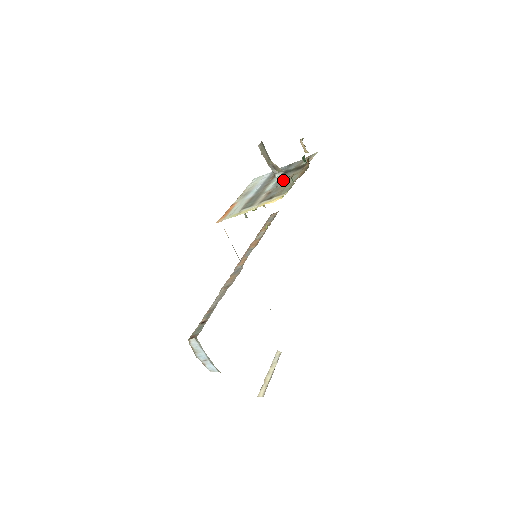
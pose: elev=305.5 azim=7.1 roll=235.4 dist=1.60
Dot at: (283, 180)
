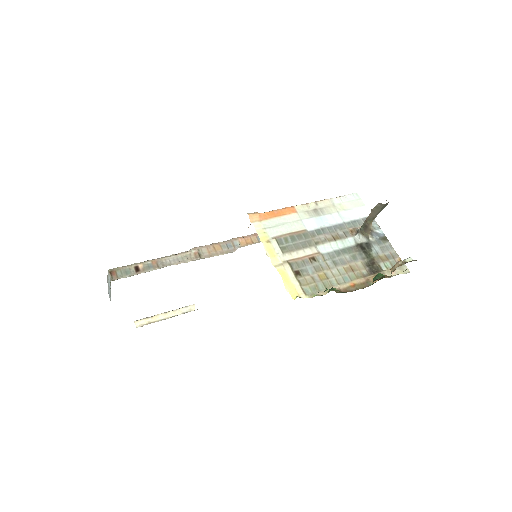
Dot at: (342, 260)
